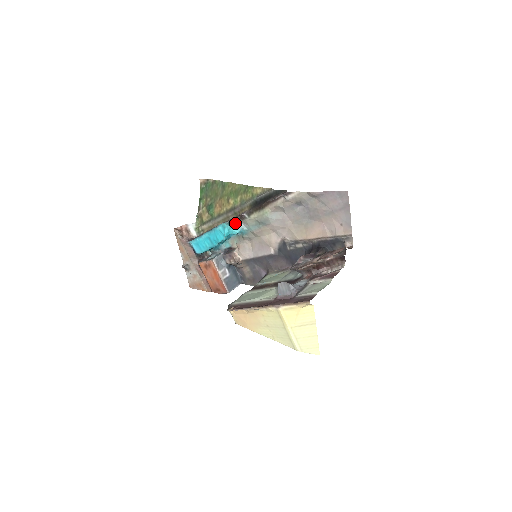
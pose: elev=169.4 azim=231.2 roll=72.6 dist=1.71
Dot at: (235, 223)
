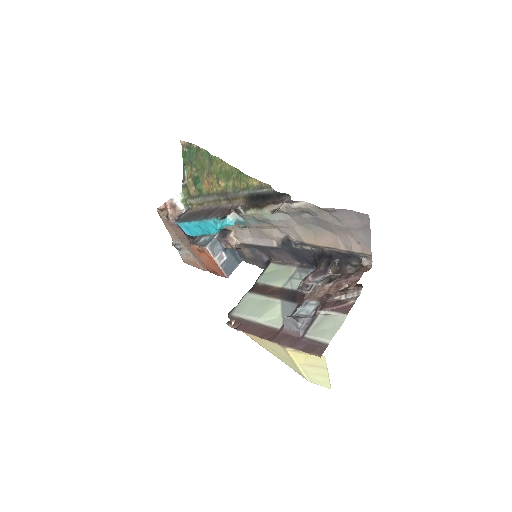
Dot at: (228, 215)
